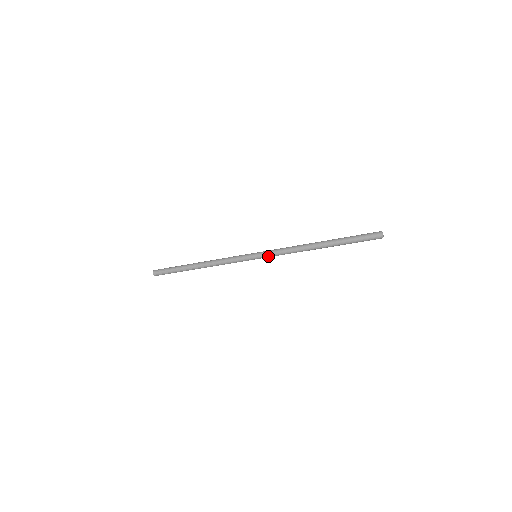
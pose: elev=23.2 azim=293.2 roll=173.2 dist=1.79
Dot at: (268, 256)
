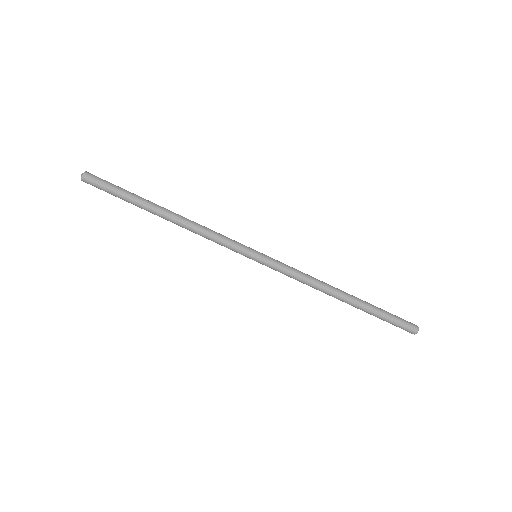
Dot at: (275, 265)
